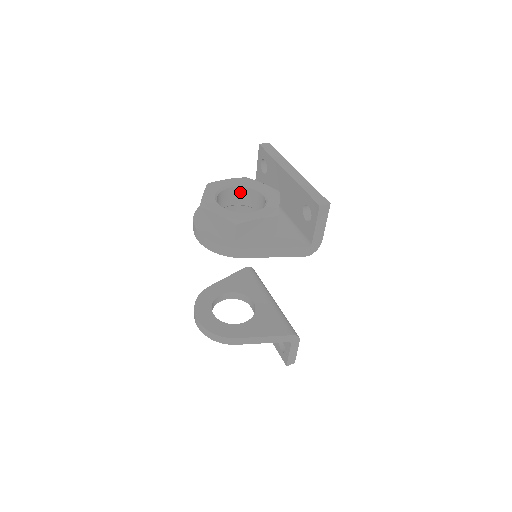
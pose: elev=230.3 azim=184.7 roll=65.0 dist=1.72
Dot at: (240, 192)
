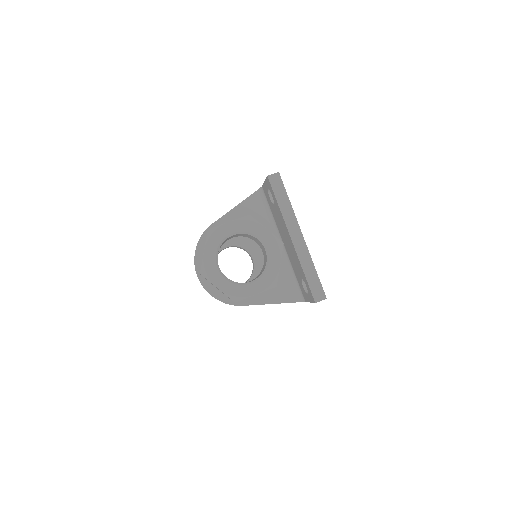
Dot at: (242, 234)
